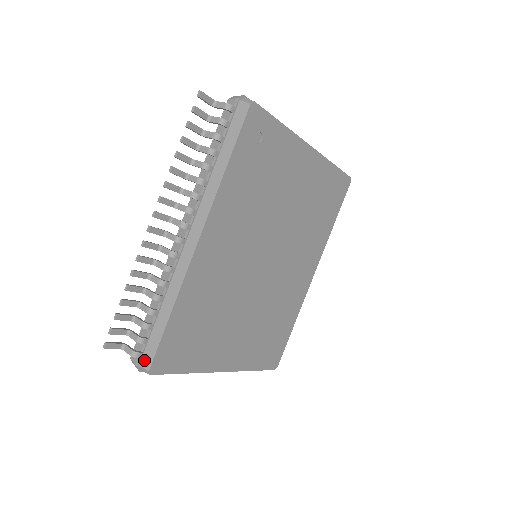
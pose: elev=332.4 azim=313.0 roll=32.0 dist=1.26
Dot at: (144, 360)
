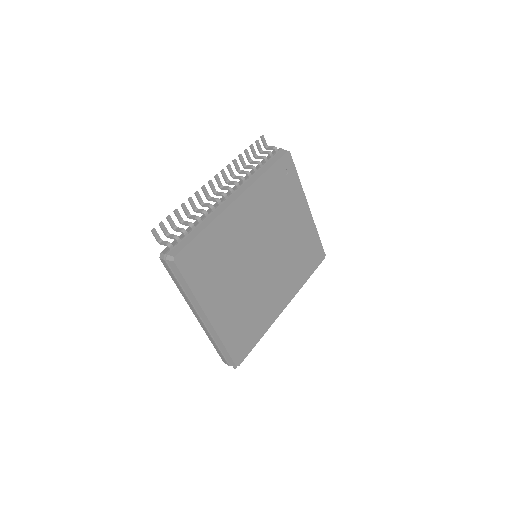
Dot at: (173, 251)
